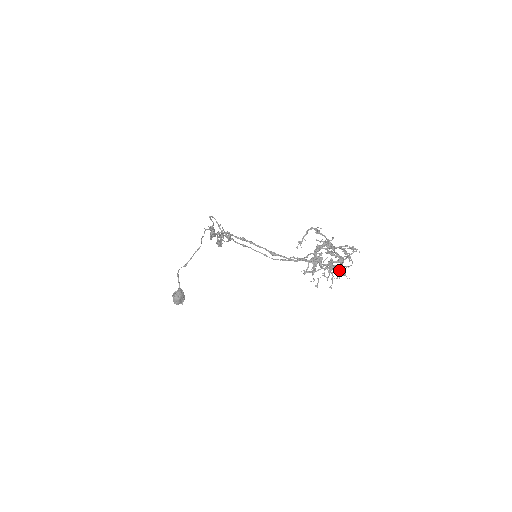
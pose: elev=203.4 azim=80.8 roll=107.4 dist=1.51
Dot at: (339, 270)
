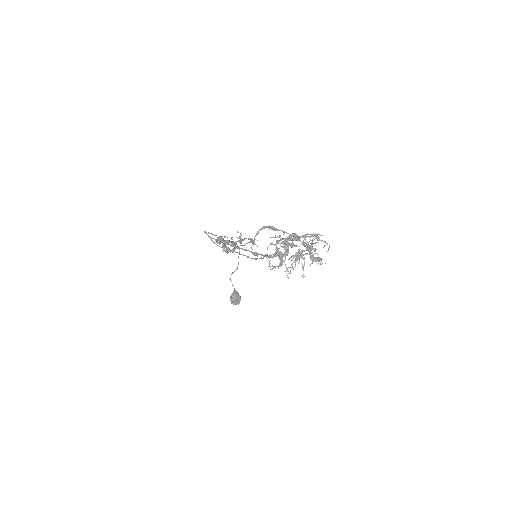
Dot at: (310, 258)
